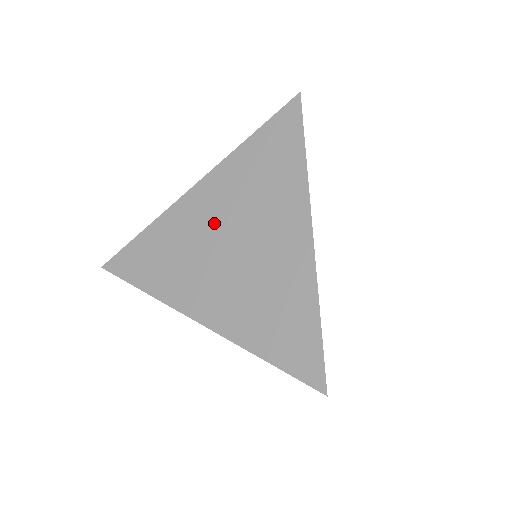
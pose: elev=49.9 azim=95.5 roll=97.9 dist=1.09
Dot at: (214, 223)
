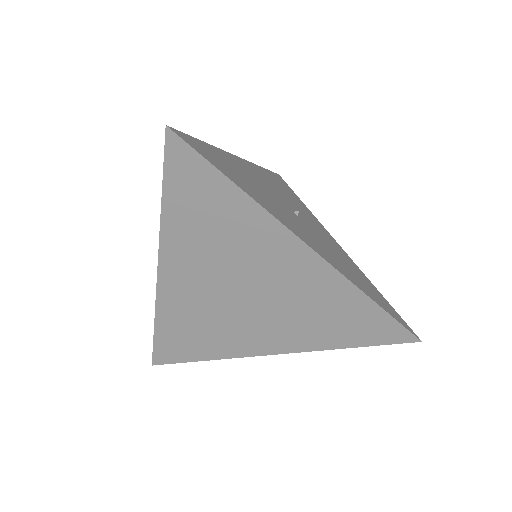
Dot at: (210, 289)
